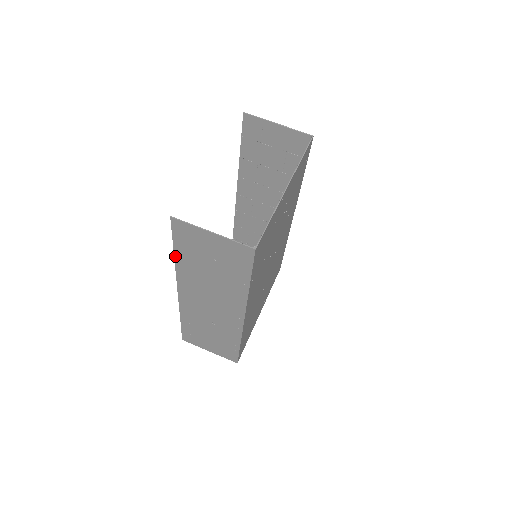
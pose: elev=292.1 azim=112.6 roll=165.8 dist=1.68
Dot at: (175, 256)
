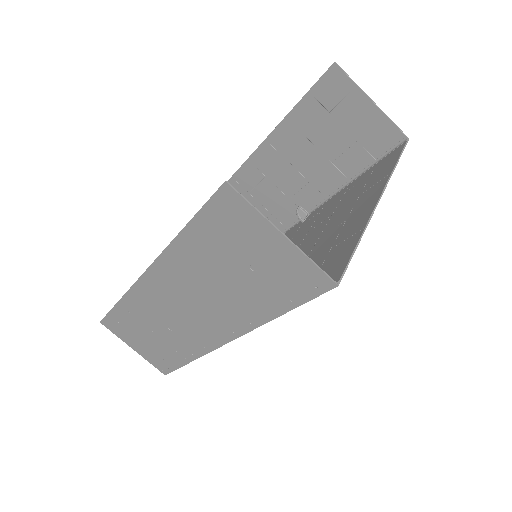
Dot at: (181, 233)
